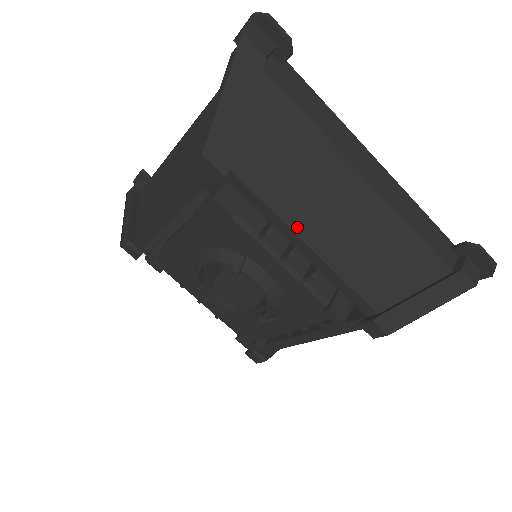
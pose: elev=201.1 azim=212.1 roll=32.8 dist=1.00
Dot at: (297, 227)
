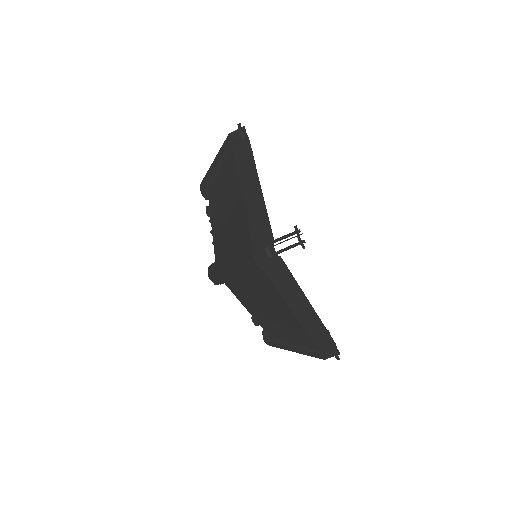
Dot at: (213, 217)
